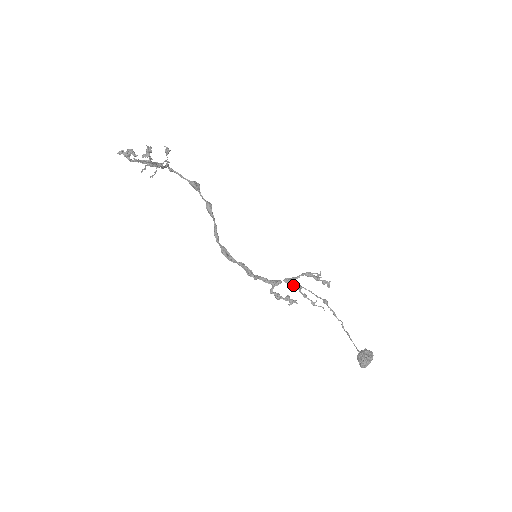
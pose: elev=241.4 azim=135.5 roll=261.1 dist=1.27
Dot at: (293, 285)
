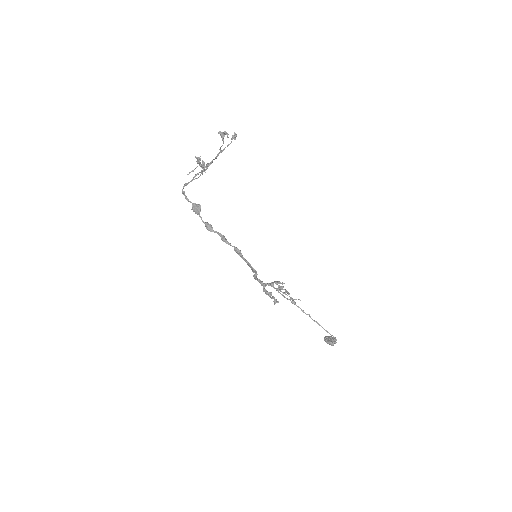
Dot at: (274, 287)
